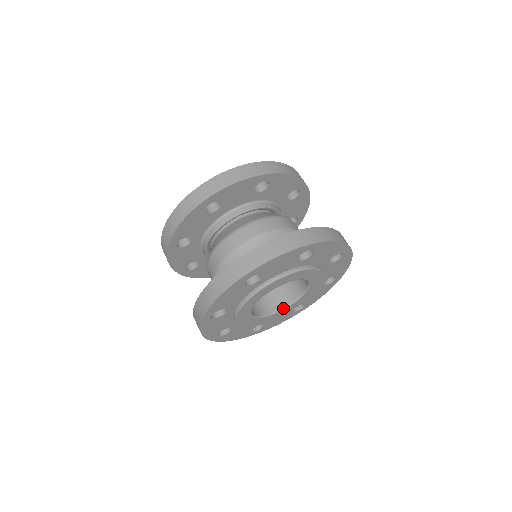
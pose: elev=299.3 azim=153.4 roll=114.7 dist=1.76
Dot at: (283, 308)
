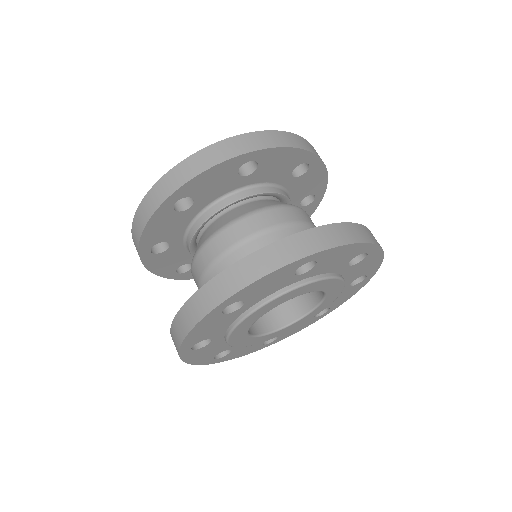
Dot at: (270, 332)
